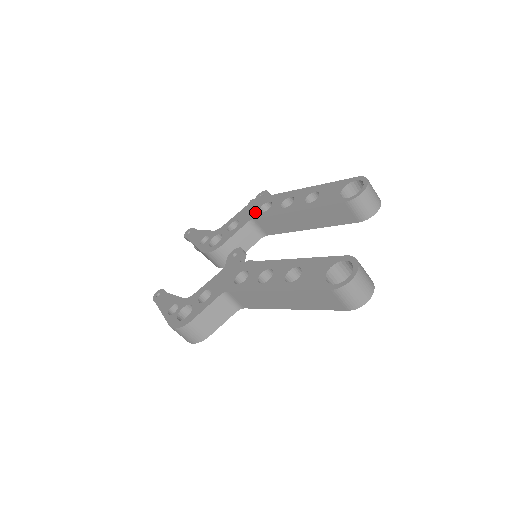
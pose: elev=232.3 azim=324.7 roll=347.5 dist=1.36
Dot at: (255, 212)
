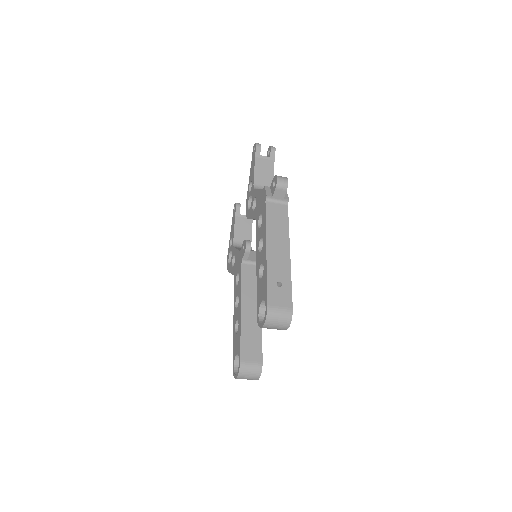
Dot at: (258, 215)
